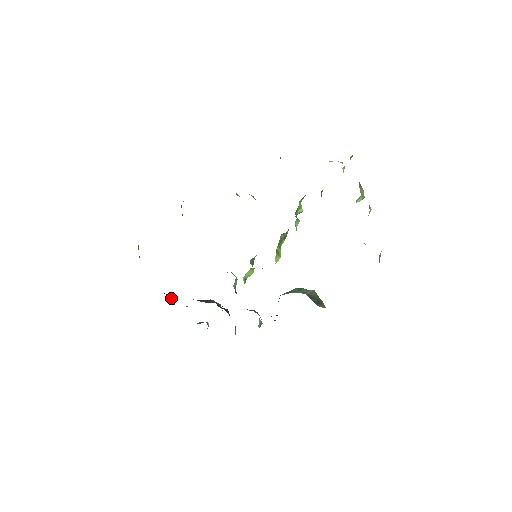
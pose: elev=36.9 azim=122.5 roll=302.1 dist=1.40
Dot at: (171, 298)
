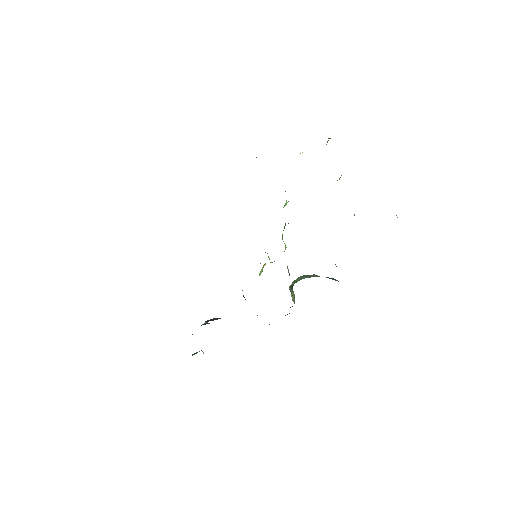
Dot at: occluded
